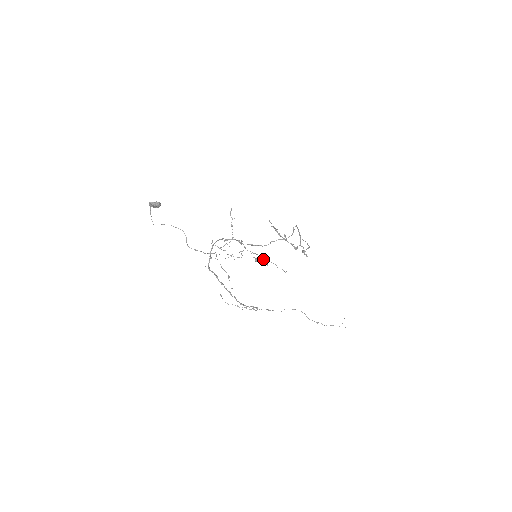
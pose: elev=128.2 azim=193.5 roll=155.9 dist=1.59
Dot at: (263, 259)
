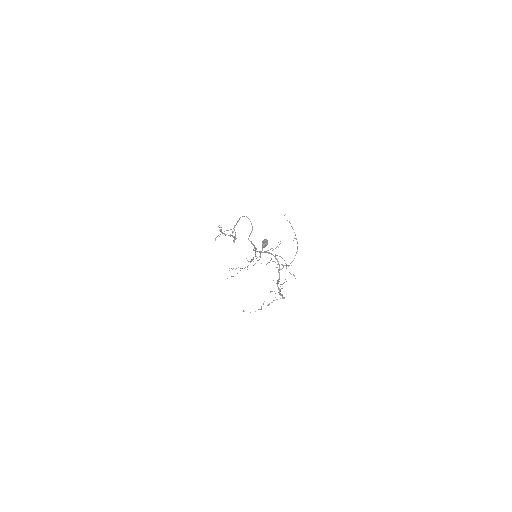
Dot at: occluded
